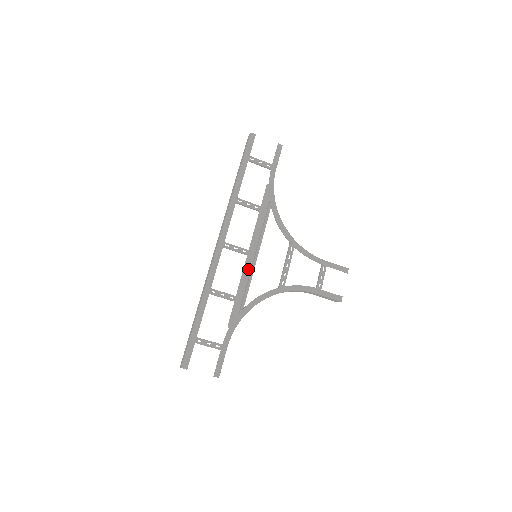
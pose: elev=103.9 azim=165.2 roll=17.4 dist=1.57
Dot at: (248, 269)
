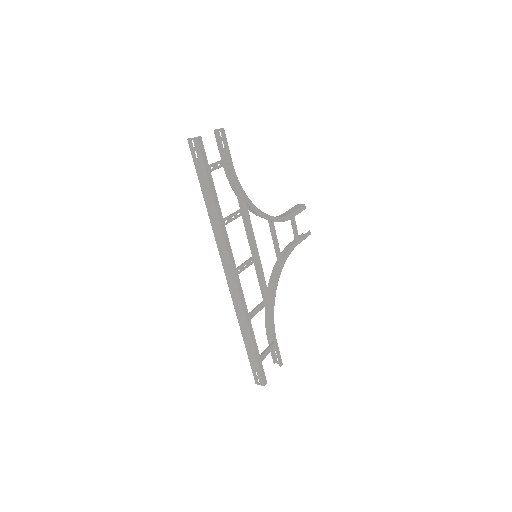
Dot at: (259, 273)
